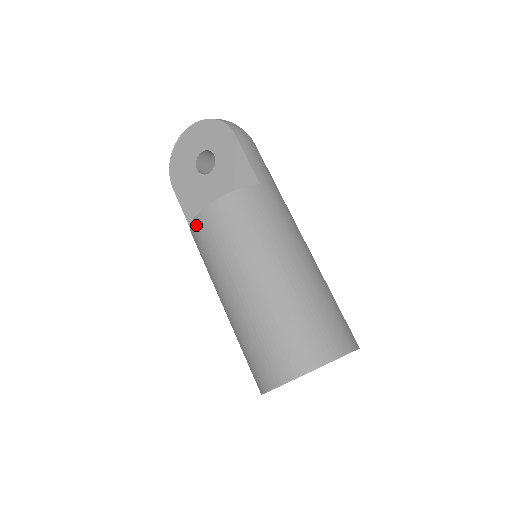
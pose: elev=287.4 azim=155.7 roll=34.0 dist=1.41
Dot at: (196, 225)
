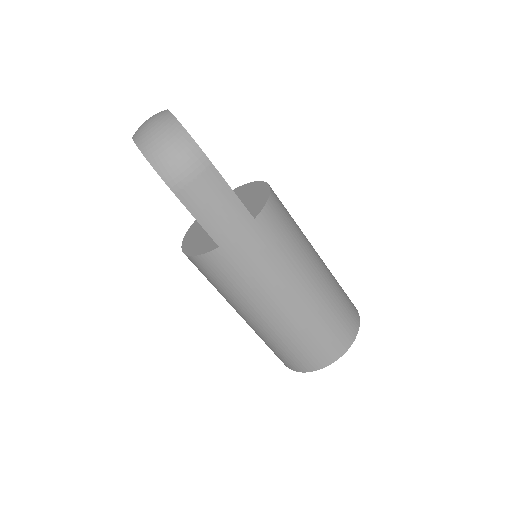
Dot at: occluded
